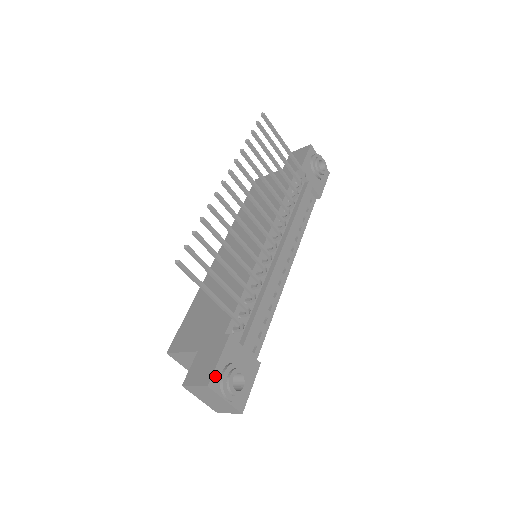
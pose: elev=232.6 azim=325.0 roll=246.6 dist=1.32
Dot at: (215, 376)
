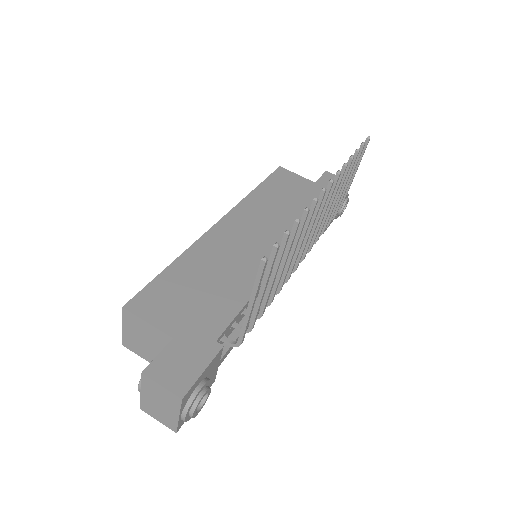
Dot at: (191, 389)
